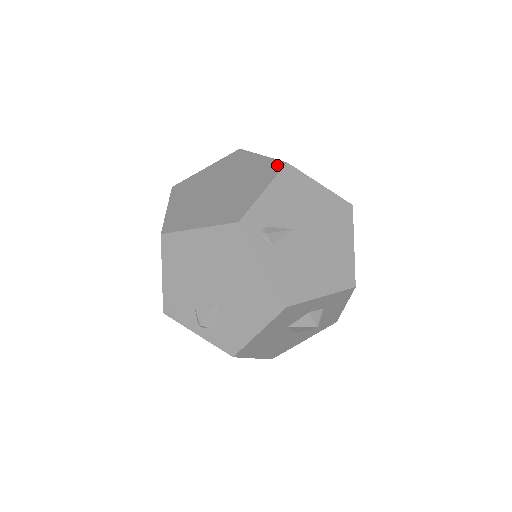
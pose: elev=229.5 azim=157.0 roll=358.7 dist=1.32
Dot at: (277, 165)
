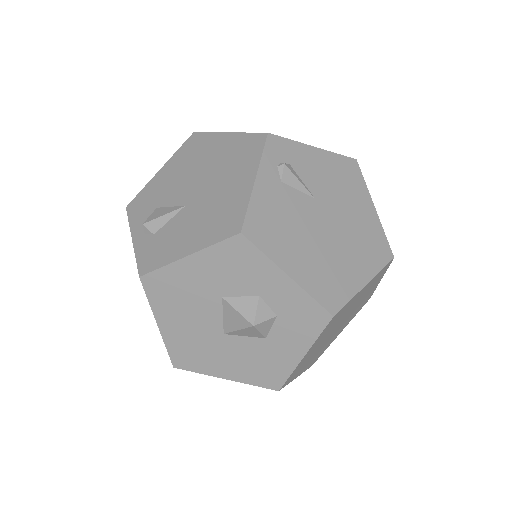
Dot at: occluded
